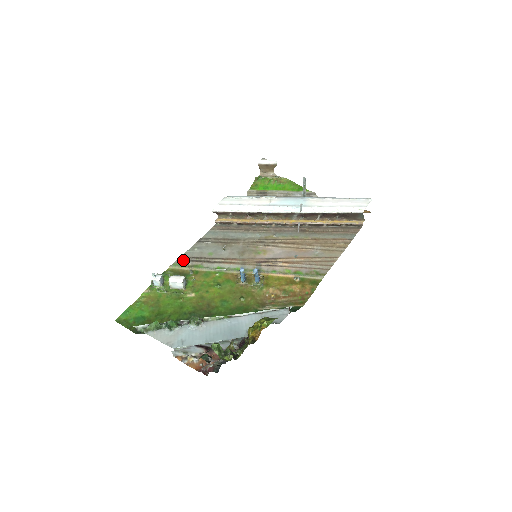
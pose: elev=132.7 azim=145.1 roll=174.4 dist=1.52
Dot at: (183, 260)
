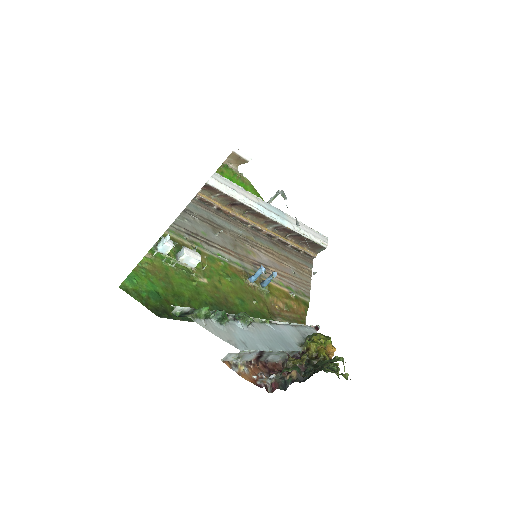
Dot at: (178, 229)
